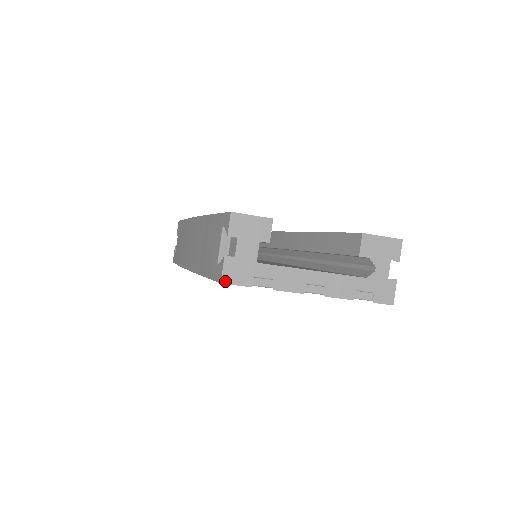
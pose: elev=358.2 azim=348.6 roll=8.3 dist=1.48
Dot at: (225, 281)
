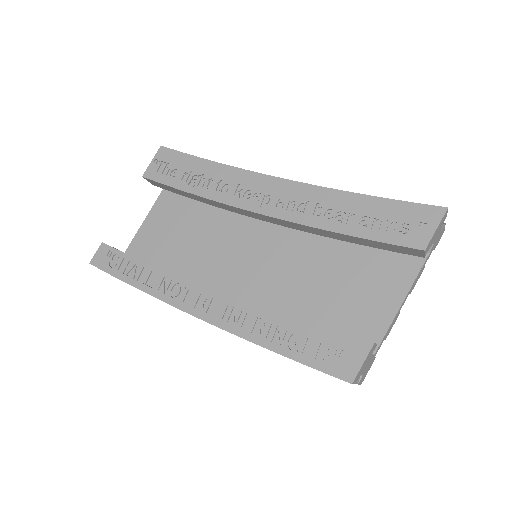
Dot at: occluded
